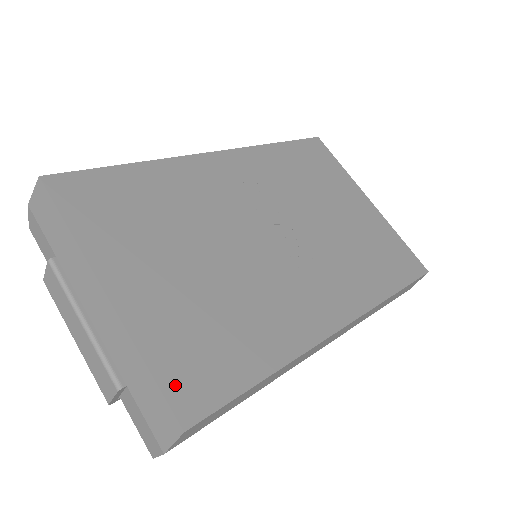
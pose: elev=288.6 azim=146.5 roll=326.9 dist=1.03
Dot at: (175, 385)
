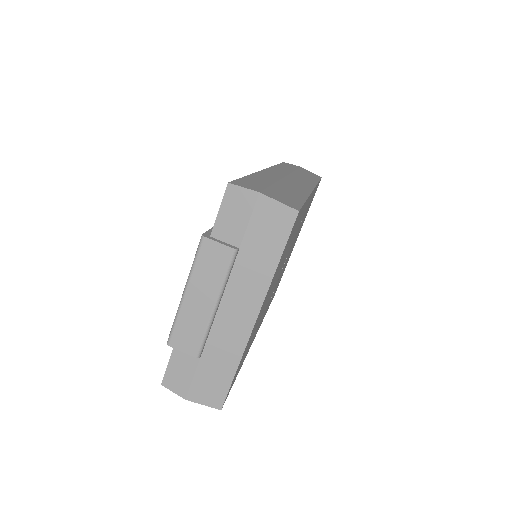
Dot at: occluded
